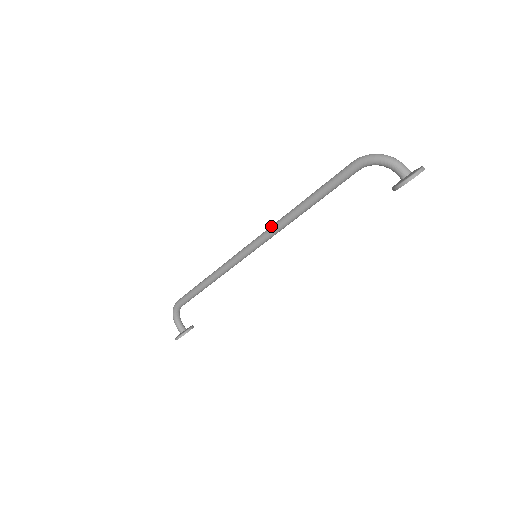
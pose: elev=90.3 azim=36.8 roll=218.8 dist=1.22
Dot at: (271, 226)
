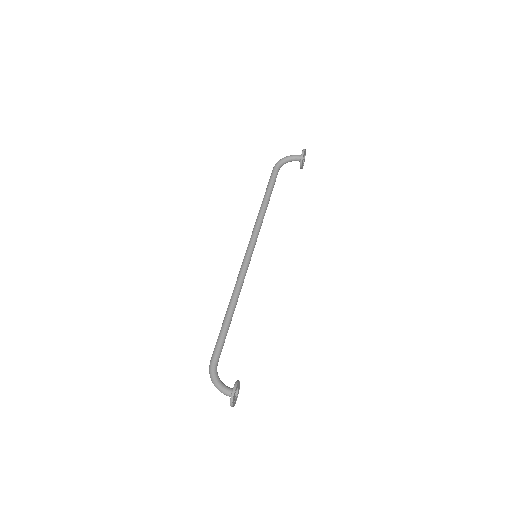
Dot at: (253, 228)
